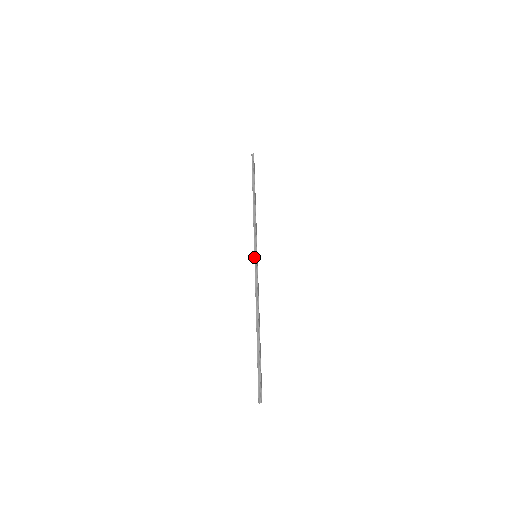
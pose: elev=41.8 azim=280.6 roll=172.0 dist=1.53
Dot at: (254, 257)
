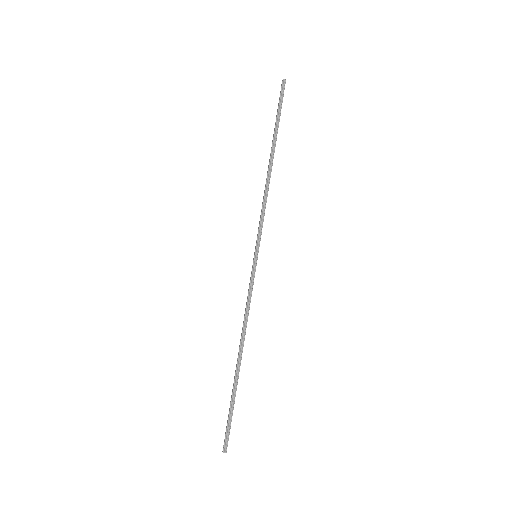
Dot at: (254, 258)
